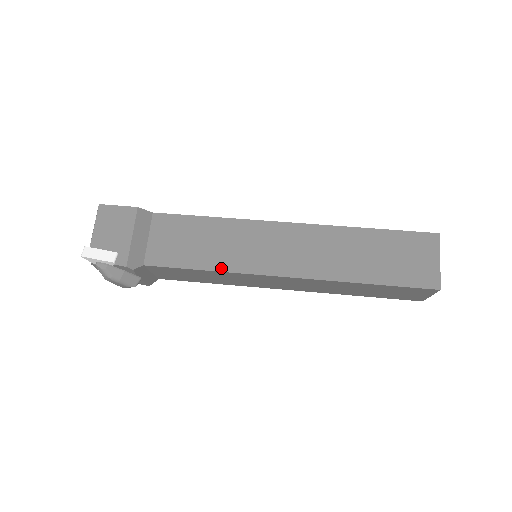
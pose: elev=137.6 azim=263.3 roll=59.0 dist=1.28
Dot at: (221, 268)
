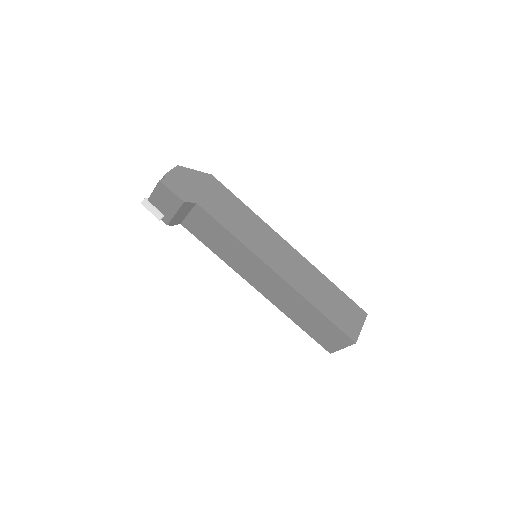
Dot at: (224, 260)
